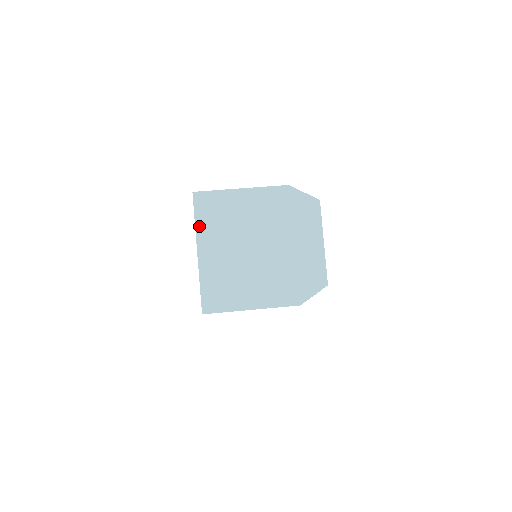
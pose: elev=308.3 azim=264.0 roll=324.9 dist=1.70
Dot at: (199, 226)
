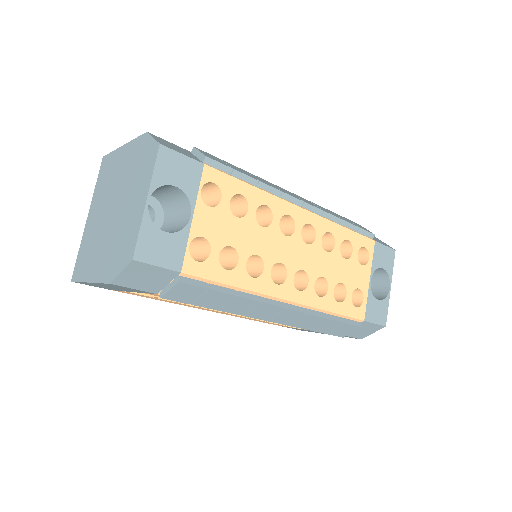
Dot at: (96, 190)
